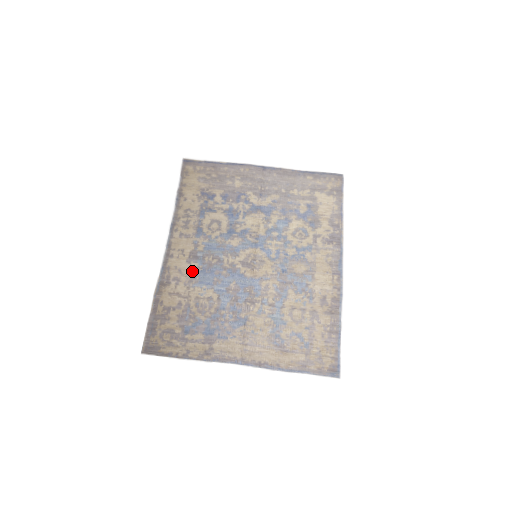
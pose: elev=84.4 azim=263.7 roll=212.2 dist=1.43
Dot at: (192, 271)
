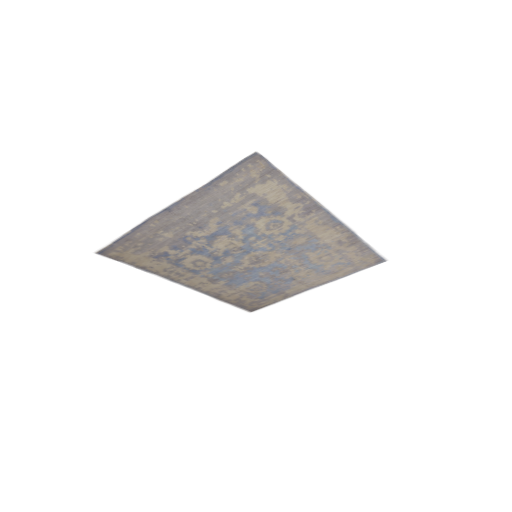
Dot at: (224, 285)
